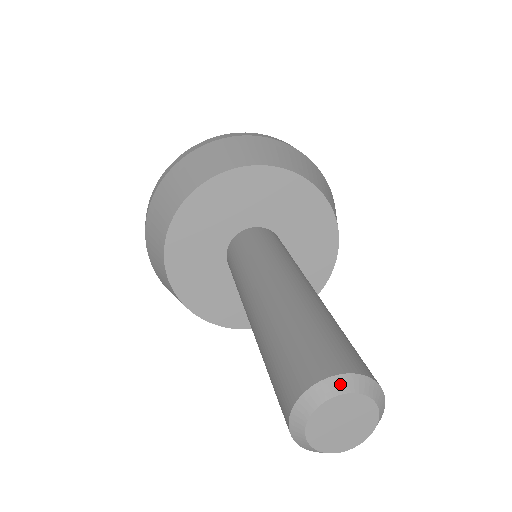
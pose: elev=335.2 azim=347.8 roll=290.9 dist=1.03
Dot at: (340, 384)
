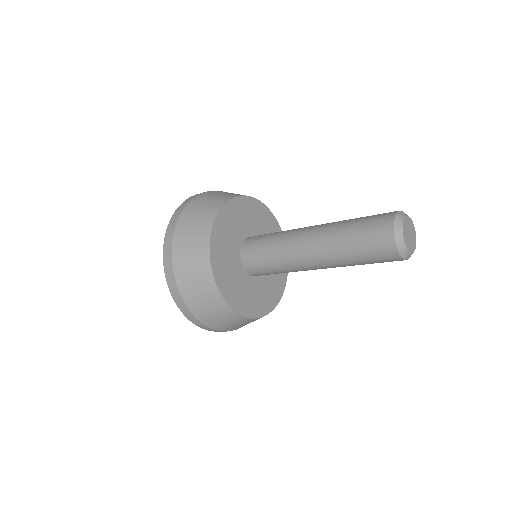
Dot at: (402, 214)
